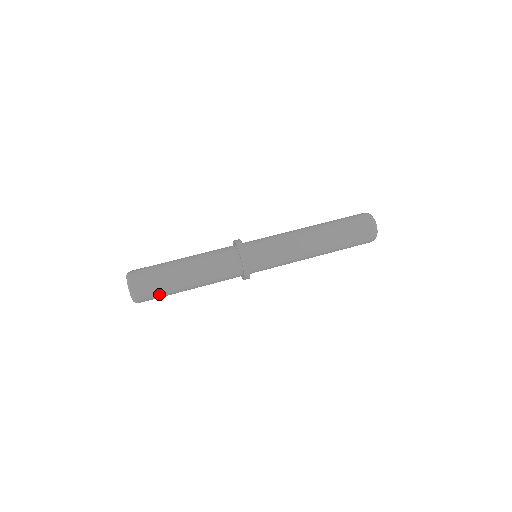
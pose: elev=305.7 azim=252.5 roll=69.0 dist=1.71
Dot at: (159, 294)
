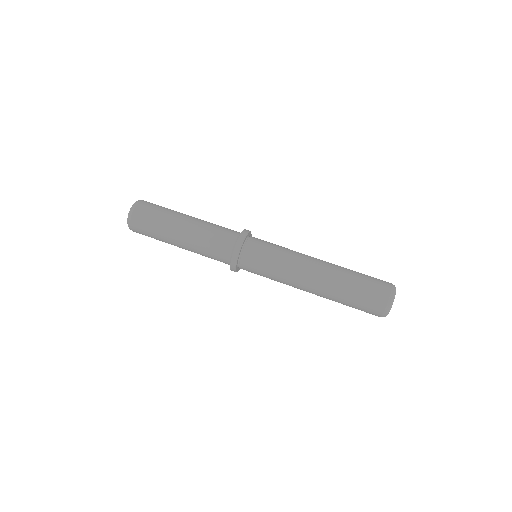
Dot at: (150, 233)
